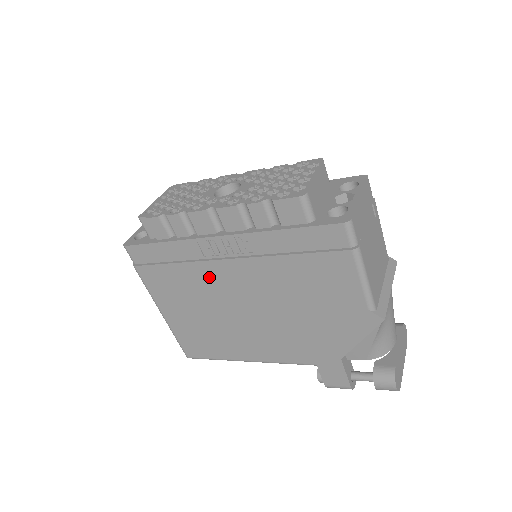
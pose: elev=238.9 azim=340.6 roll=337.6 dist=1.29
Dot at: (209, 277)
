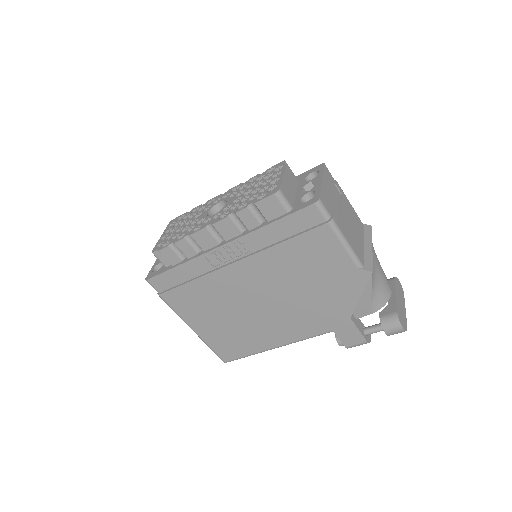
Dot at: (223, 283)
